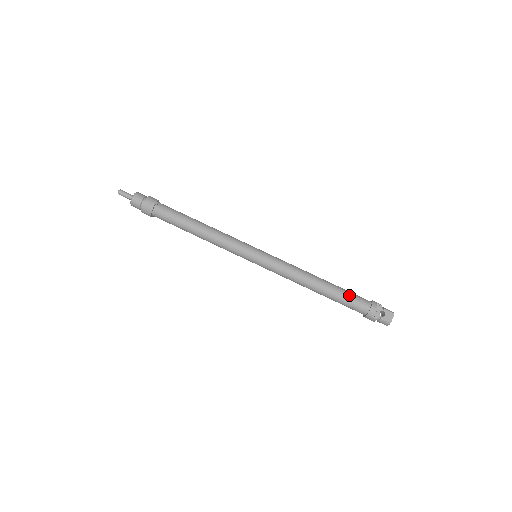
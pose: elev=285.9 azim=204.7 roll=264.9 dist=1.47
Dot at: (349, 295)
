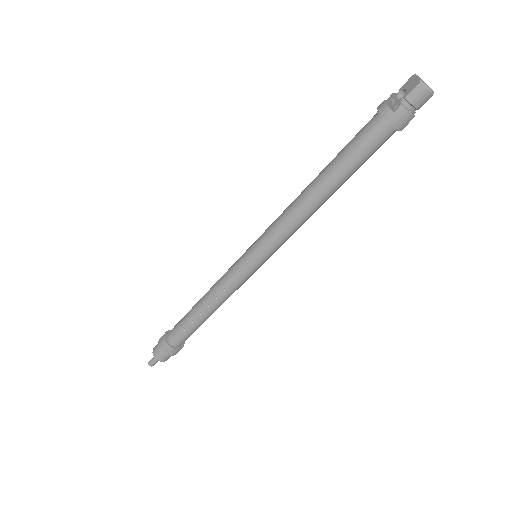
Dot at: (349, 143)
